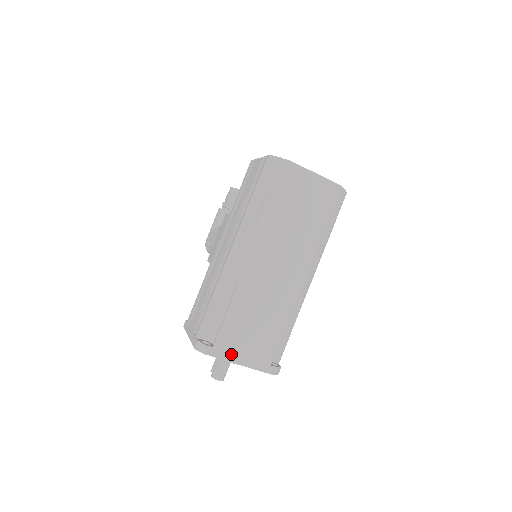
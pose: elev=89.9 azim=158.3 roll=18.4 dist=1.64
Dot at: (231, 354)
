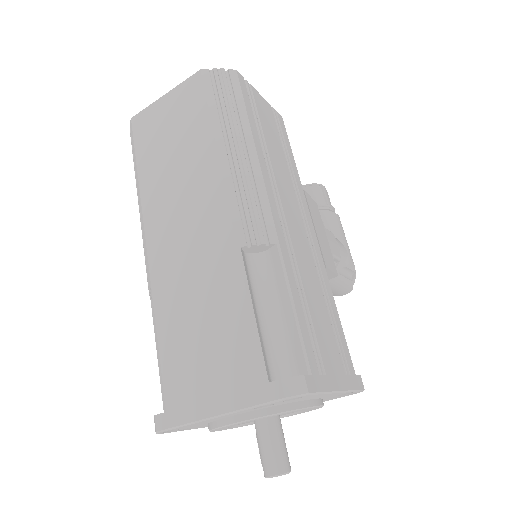
Dot at: (193, 406)
